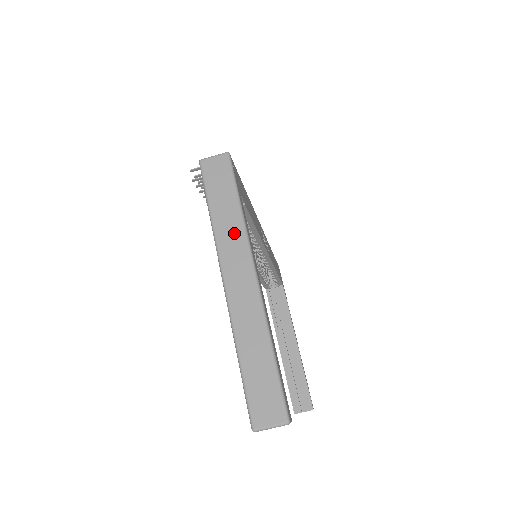
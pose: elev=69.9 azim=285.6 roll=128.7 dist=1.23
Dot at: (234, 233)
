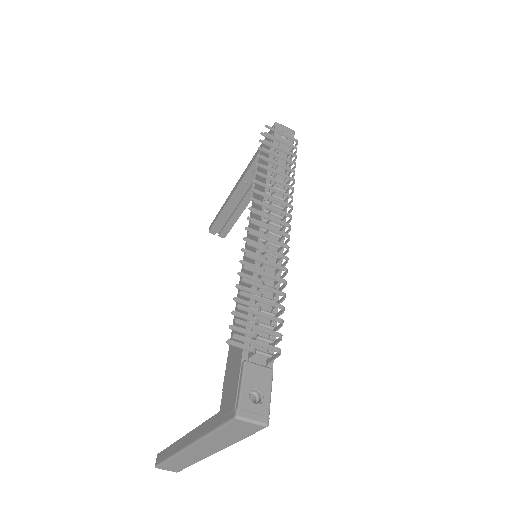
Dot at: (219, 445)
